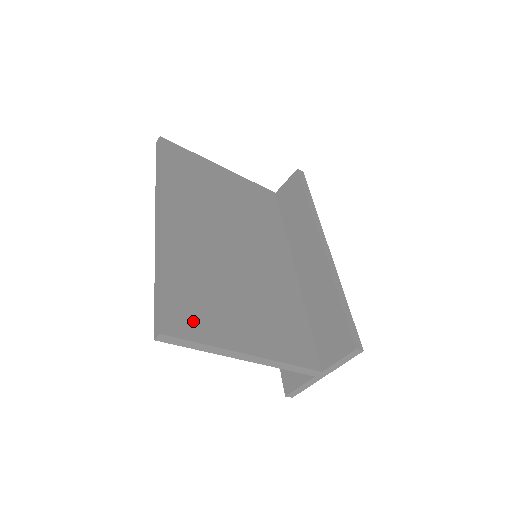
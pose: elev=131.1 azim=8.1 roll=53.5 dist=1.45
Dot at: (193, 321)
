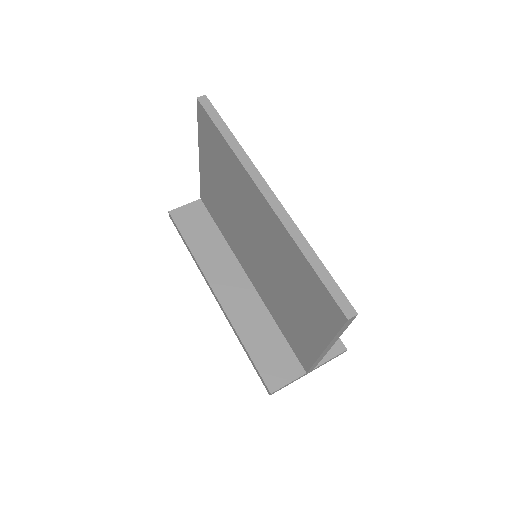
Dot at: occluded
